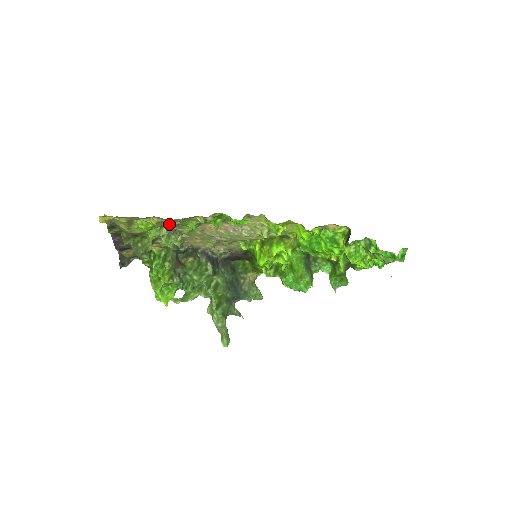
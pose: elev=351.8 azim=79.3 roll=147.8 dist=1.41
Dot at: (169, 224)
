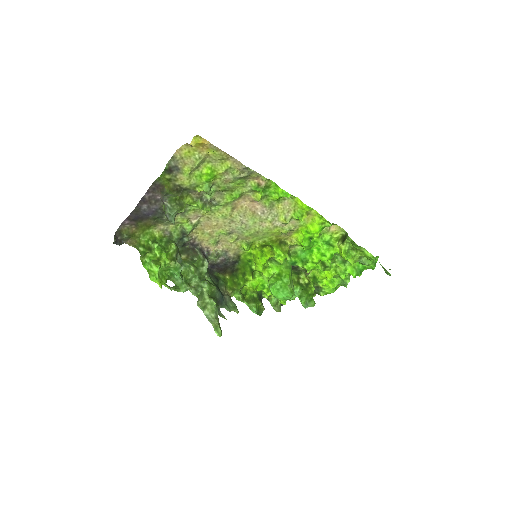
Dot at: (233, 176)
